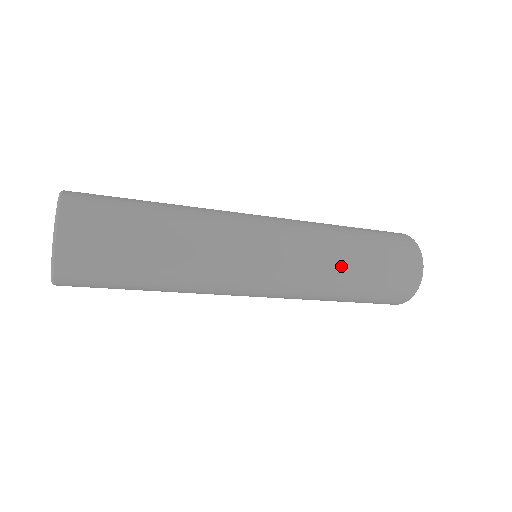
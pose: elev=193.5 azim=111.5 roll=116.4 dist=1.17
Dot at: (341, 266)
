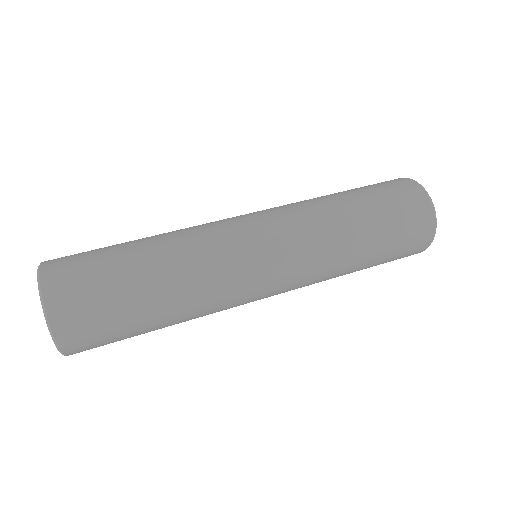
Dot at: (343, 271)
